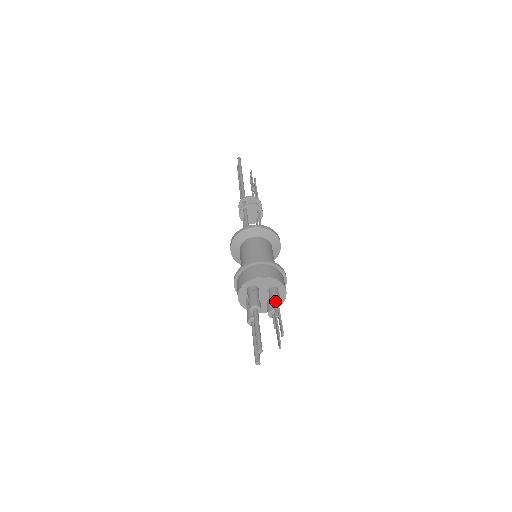
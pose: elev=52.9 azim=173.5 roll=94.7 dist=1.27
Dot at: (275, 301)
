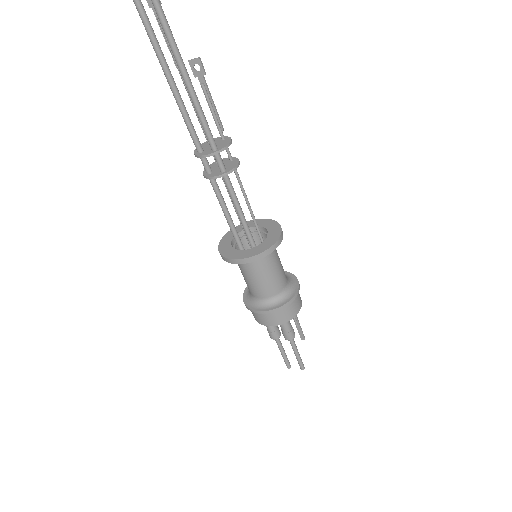
Dot at: occluded
